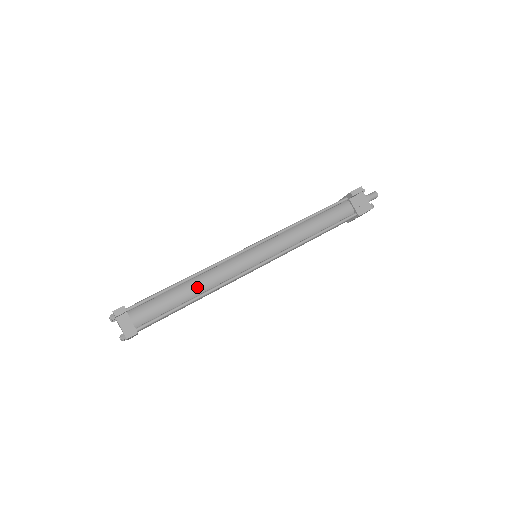
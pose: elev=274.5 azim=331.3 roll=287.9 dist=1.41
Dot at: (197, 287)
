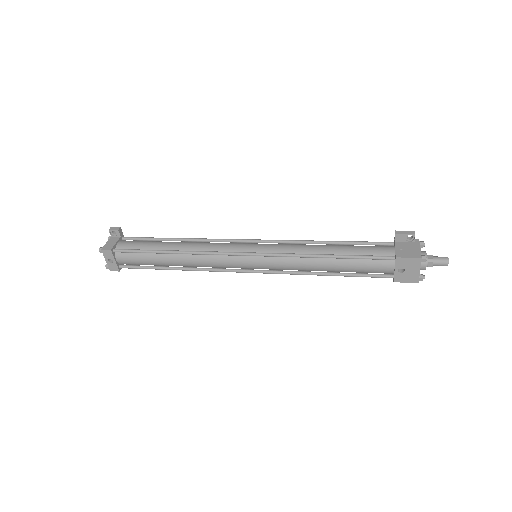
Dot at: (181, 245)
